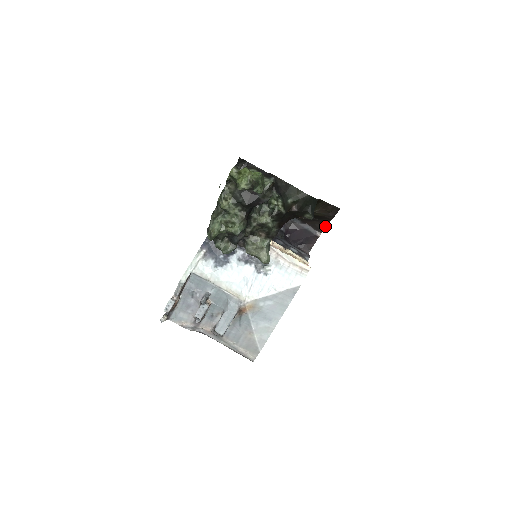
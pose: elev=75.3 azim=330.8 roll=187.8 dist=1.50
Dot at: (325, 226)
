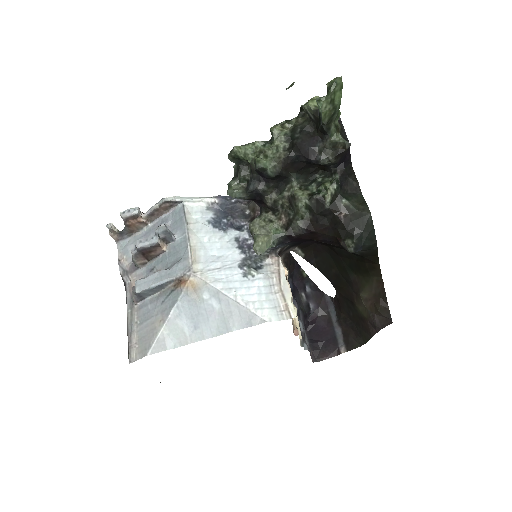
Dot at: (358, 346)
